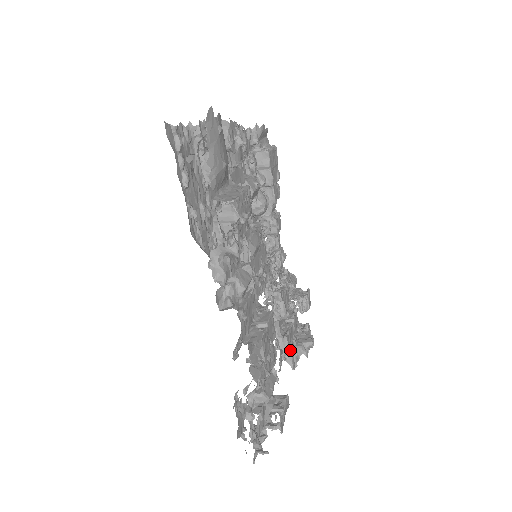
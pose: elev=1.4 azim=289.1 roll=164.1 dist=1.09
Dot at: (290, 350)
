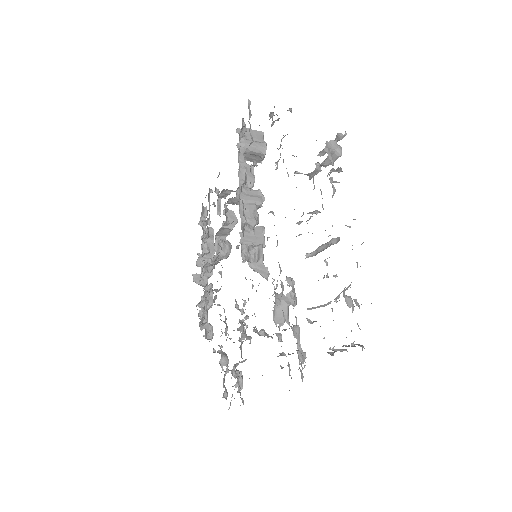
Dot at: (299, 344)
